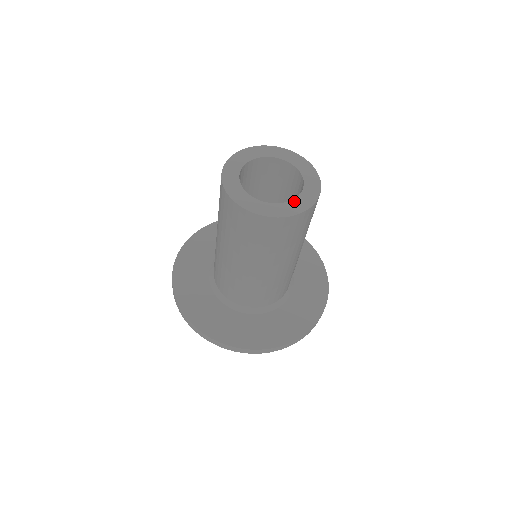
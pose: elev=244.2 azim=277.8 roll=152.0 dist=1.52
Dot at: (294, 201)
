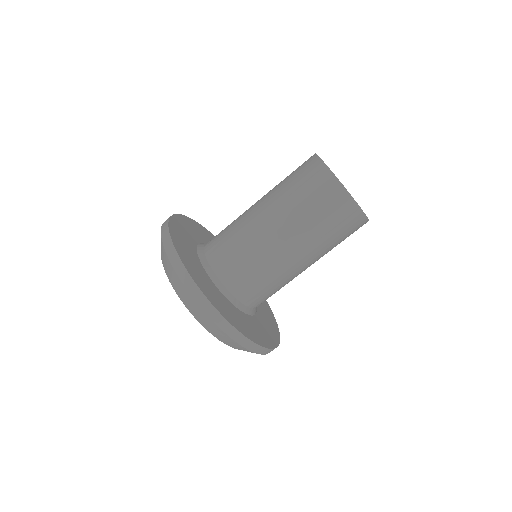
Dot at: occluded
